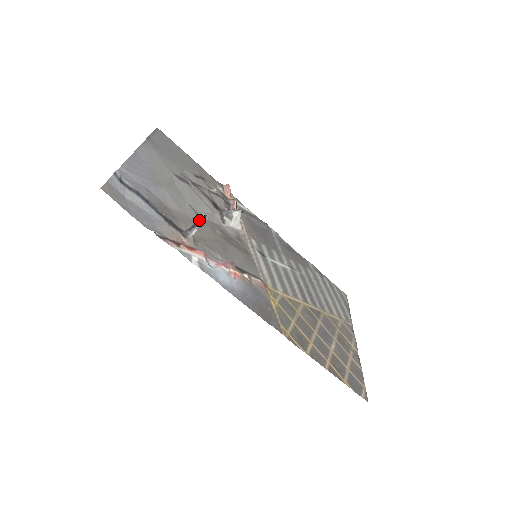
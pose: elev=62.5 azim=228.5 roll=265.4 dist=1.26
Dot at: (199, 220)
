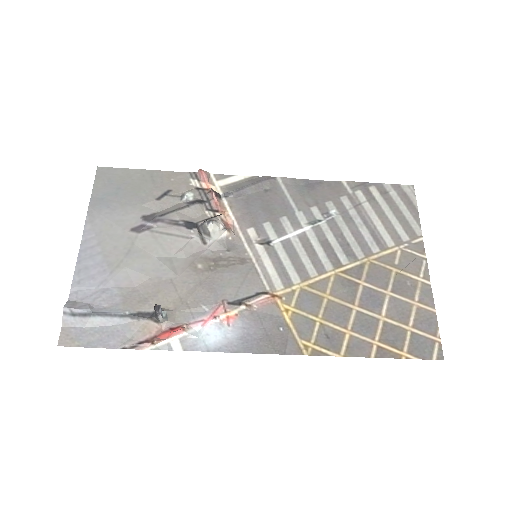
Dot at: occluded
